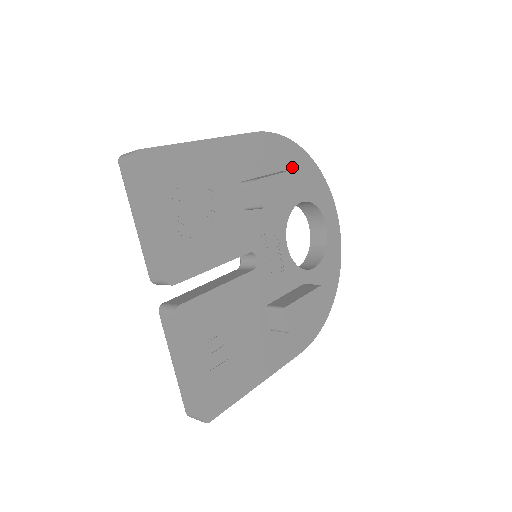
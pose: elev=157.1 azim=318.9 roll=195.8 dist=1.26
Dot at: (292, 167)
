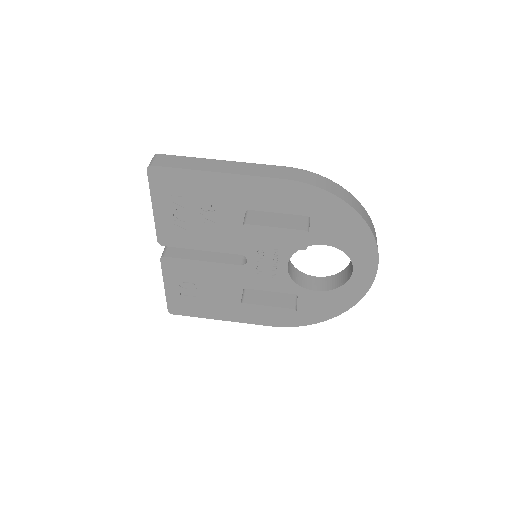
Dot at: (326, 217)
